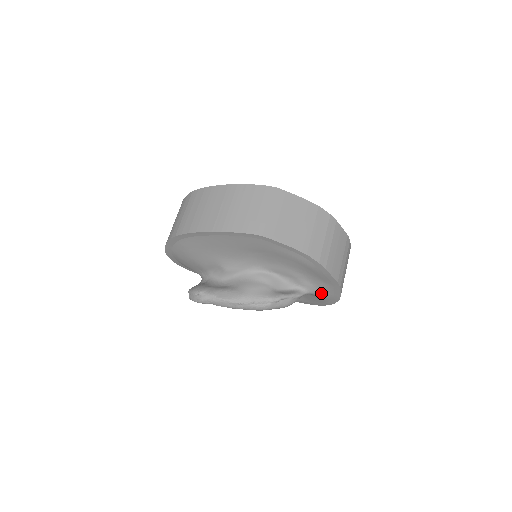
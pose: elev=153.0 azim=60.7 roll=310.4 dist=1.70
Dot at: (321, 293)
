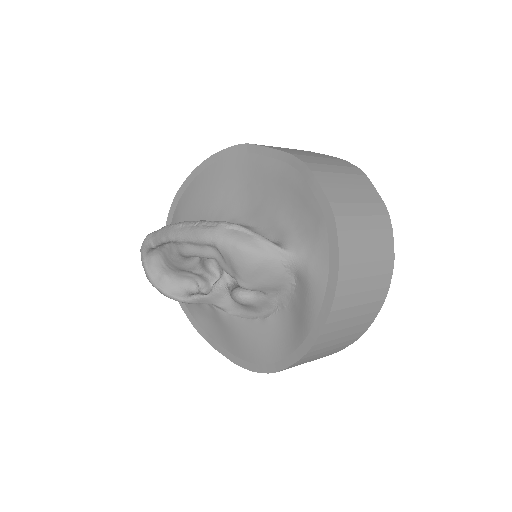
Dot at: (310, 257)
